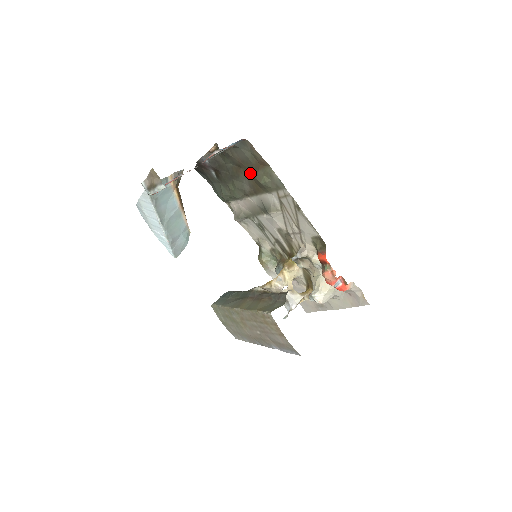
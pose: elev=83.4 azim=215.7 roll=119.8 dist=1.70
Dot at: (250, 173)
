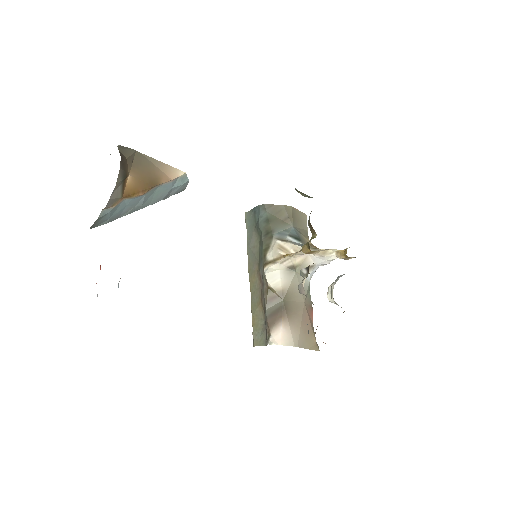
Dot at: occluded
